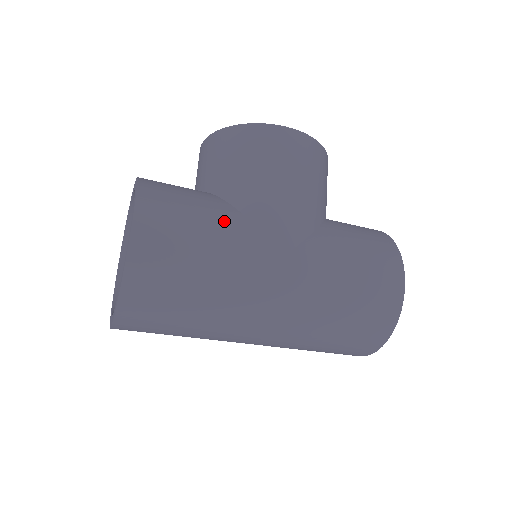
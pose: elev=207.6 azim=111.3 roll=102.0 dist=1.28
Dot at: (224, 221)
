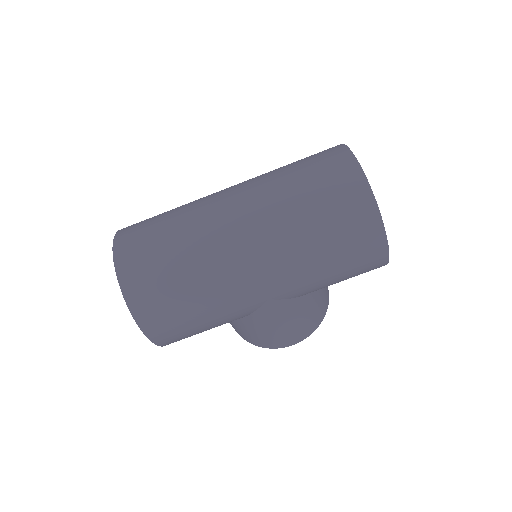
Dot at: occluded
